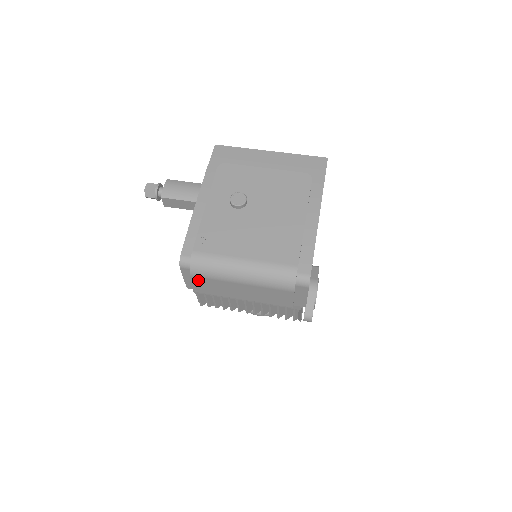
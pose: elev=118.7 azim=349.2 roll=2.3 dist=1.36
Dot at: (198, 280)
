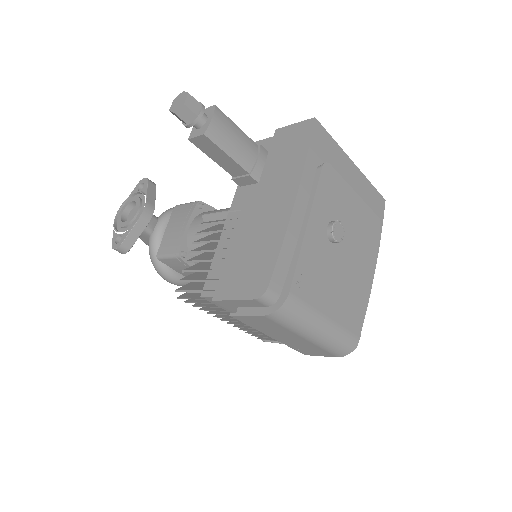
Dot at: (262, 318)
